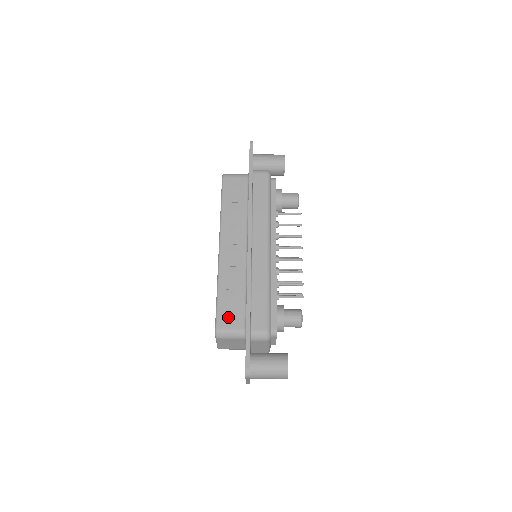
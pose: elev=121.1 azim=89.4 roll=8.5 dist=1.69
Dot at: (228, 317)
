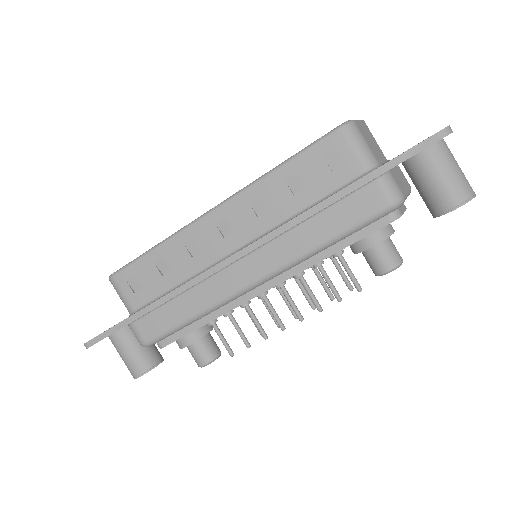
Dot at: (134, 282)
